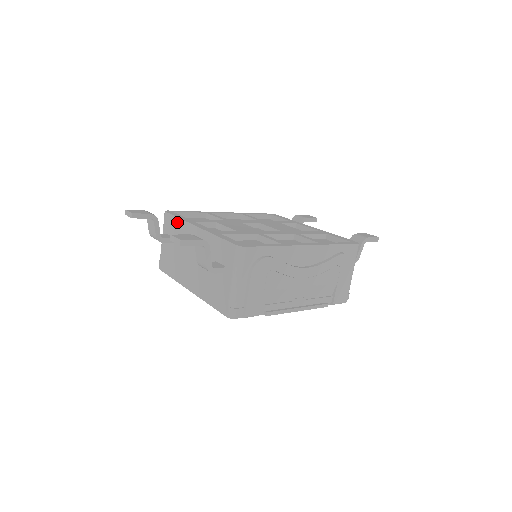
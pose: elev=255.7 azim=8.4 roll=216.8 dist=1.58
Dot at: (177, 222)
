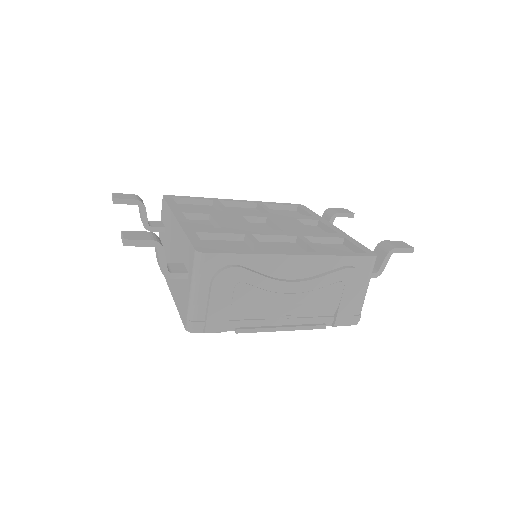
Dot at: (167, 210)
